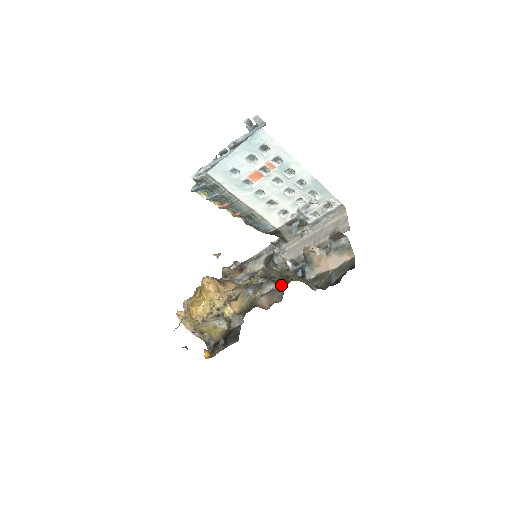
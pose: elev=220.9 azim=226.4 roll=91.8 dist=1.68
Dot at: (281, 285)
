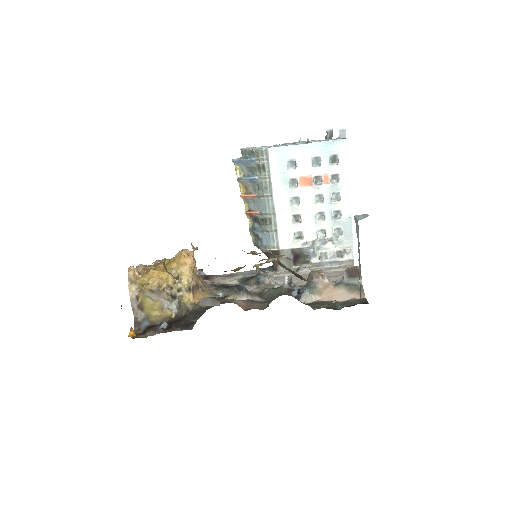
Dot at: (263, 299)
